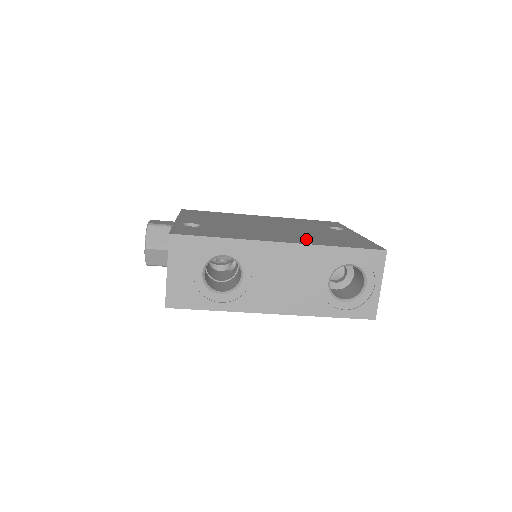
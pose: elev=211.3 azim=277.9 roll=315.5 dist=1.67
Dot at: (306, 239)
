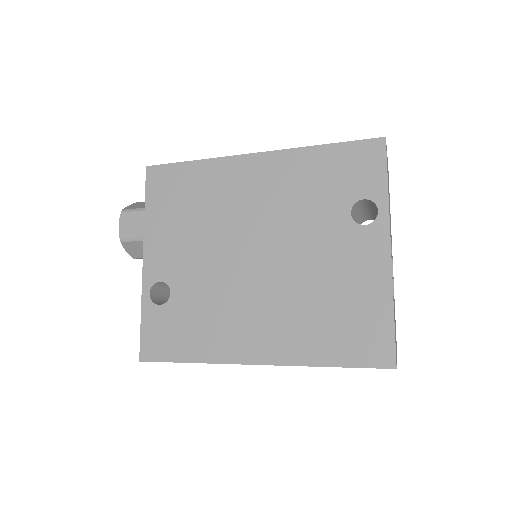
Dot at: (292, 333)
